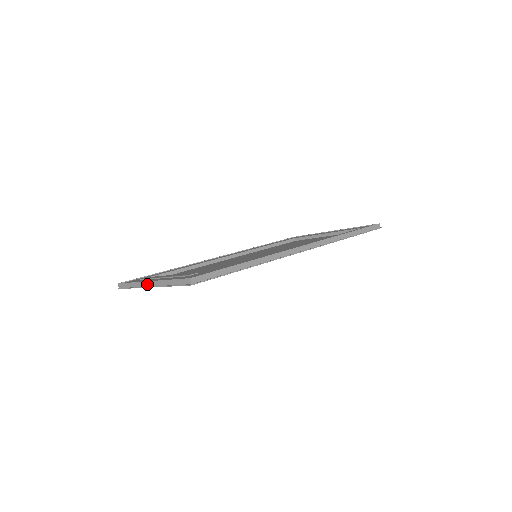
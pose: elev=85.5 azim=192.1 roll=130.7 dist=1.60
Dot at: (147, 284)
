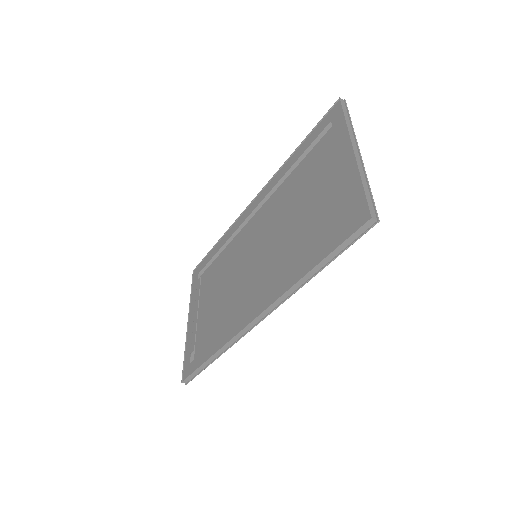
Dot at: occluded
